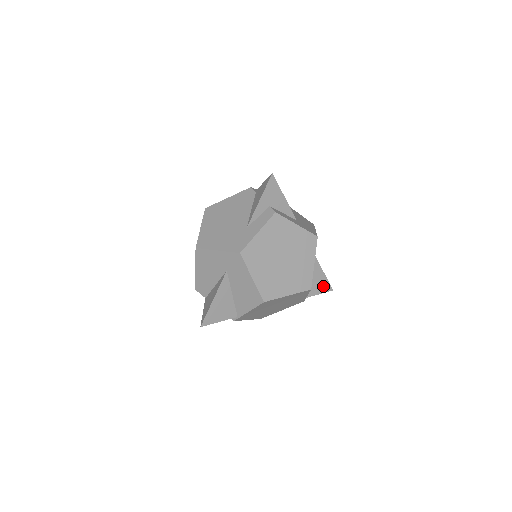
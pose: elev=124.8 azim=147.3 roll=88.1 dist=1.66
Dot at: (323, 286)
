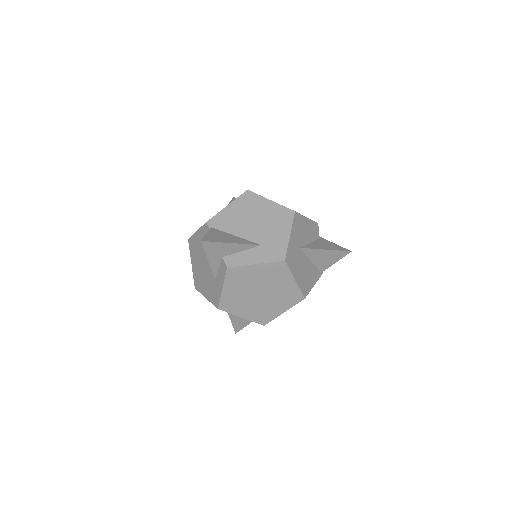
Dot at: (336, 256)
